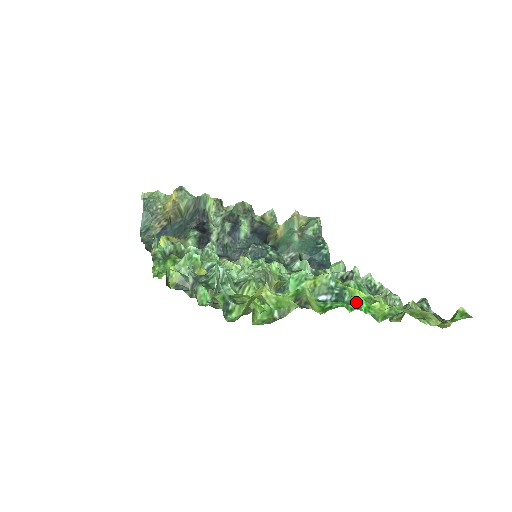
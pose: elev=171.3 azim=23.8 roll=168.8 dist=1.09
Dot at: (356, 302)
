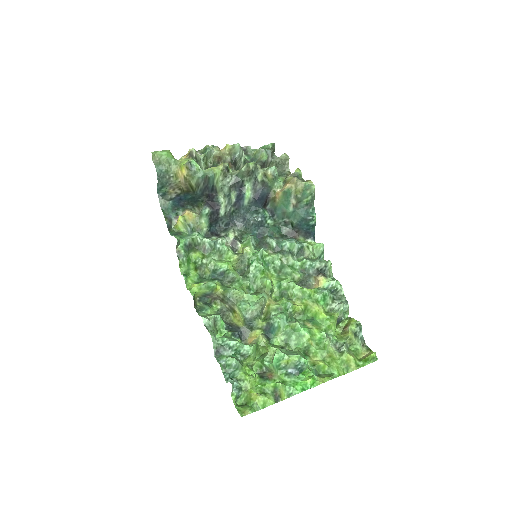
Dot at: (307, 385)
